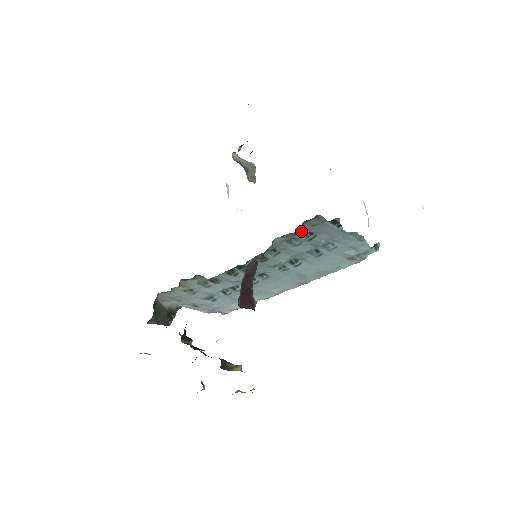
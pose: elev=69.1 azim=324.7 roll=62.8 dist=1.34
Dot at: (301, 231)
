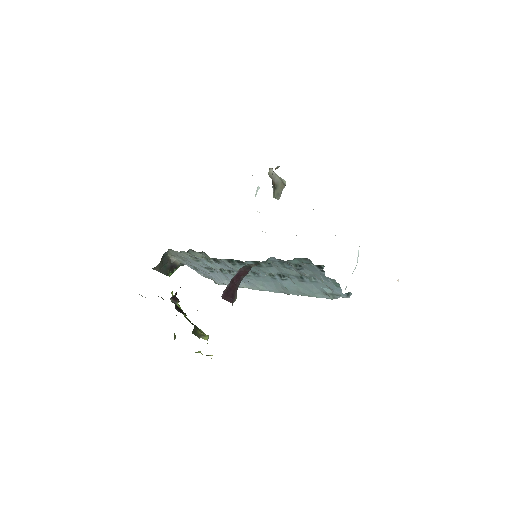
Dot at: (292, 262)
